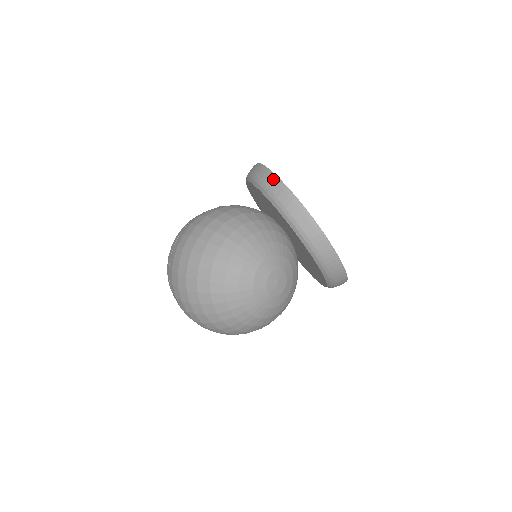
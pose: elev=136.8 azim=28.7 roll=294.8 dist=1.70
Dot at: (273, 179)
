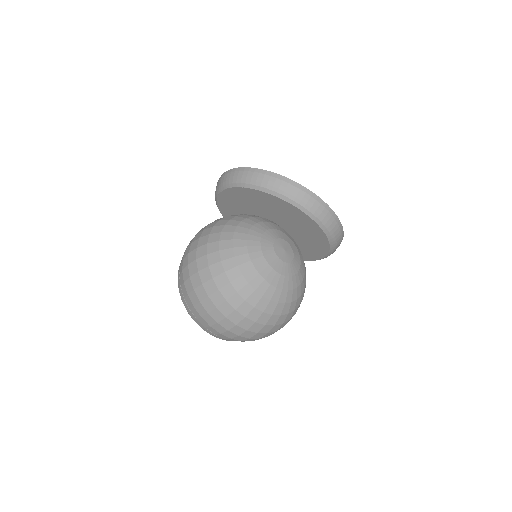
Dot at: (236, 171)
